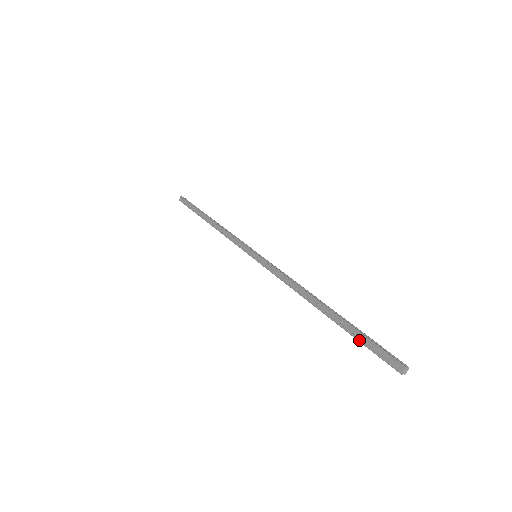
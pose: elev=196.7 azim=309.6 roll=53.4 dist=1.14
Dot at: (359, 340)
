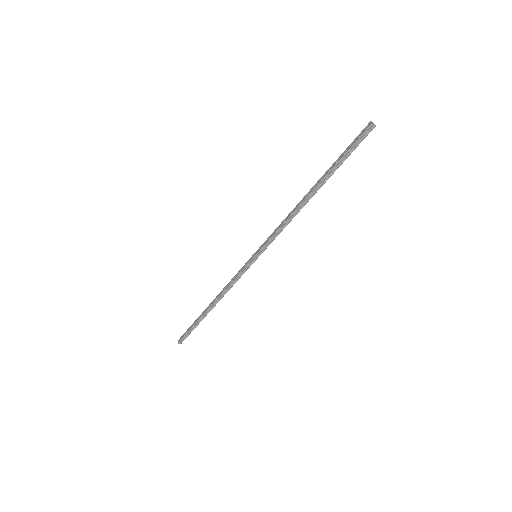
Dot at: (342, 157)
